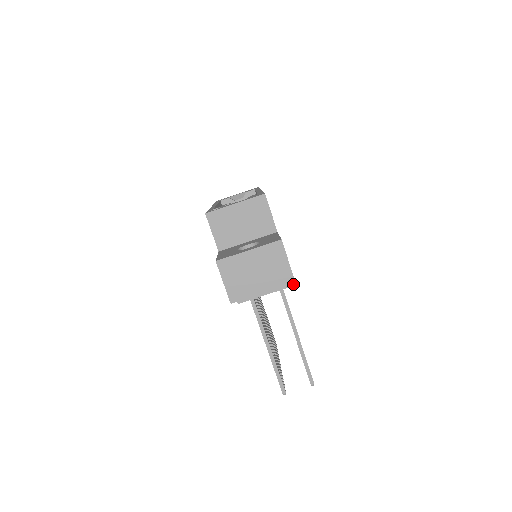
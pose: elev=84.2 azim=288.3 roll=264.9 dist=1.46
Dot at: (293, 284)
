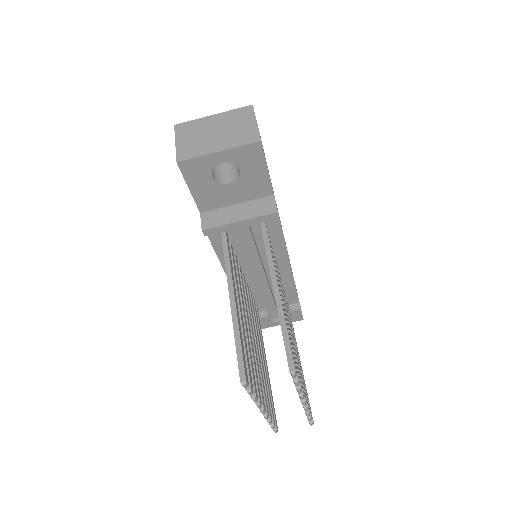
Dot at: (276, 210)
